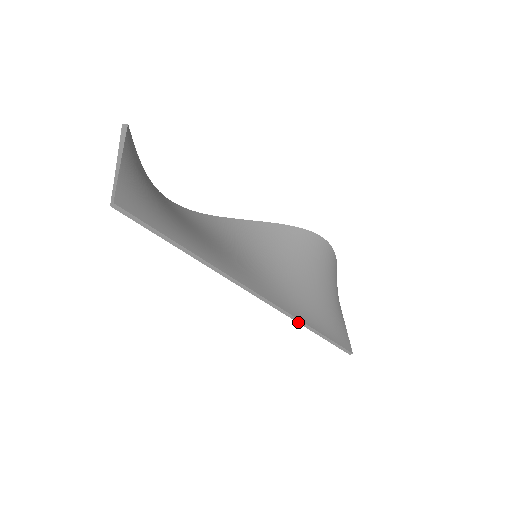
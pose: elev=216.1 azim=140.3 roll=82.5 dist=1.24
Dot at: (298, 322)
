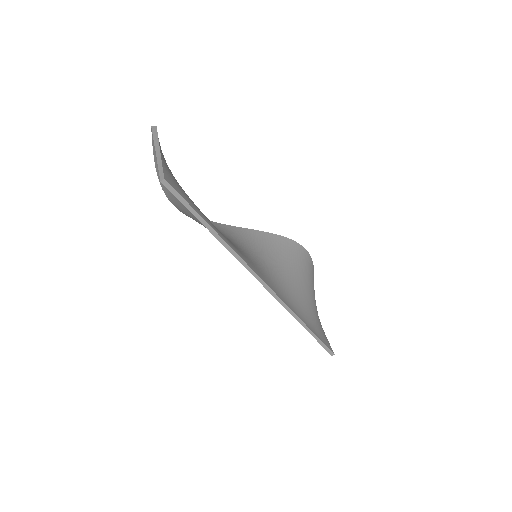
Dot at: (294, 317)
